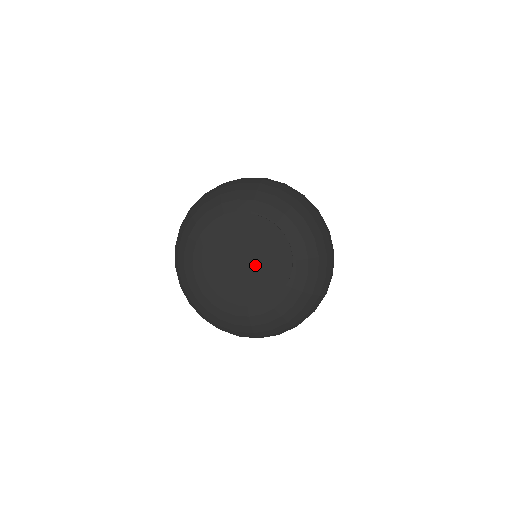
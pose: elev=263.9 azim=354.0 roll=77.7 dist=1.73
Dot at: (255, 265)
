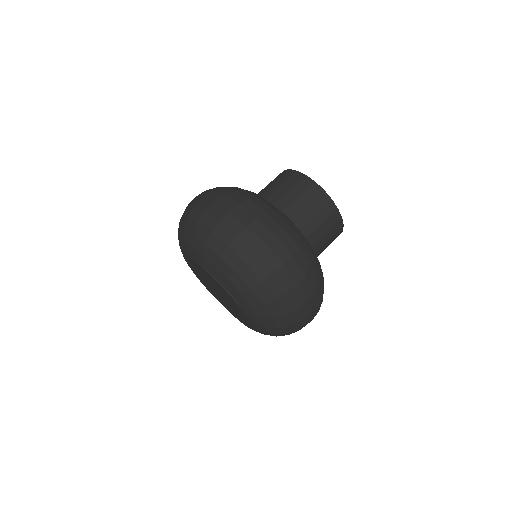
Dot at: (223, 297)
